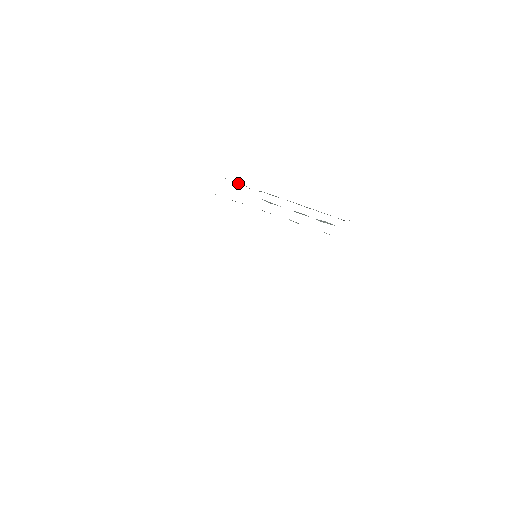
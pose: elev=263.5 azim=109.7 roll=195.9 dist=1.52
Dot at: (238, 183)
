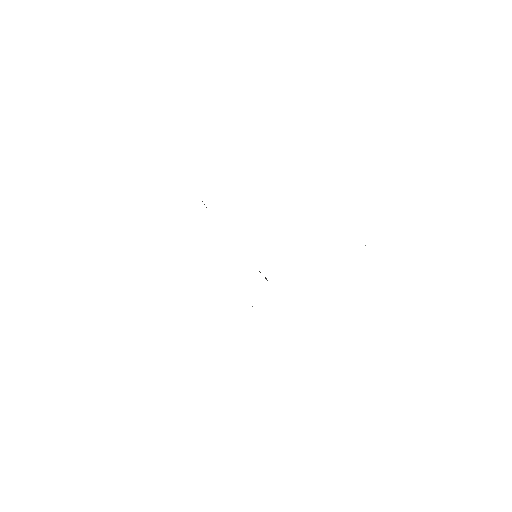
Dot at: occluded
